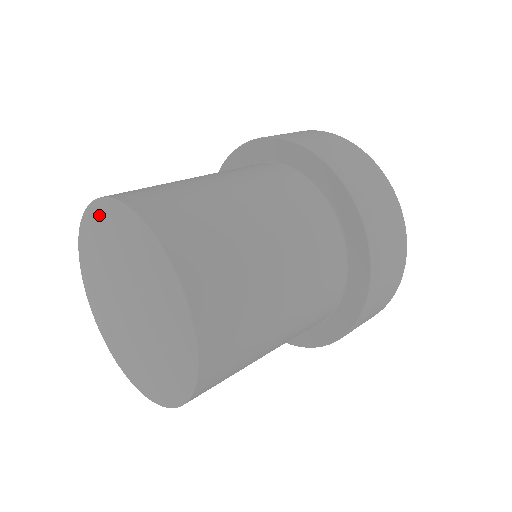
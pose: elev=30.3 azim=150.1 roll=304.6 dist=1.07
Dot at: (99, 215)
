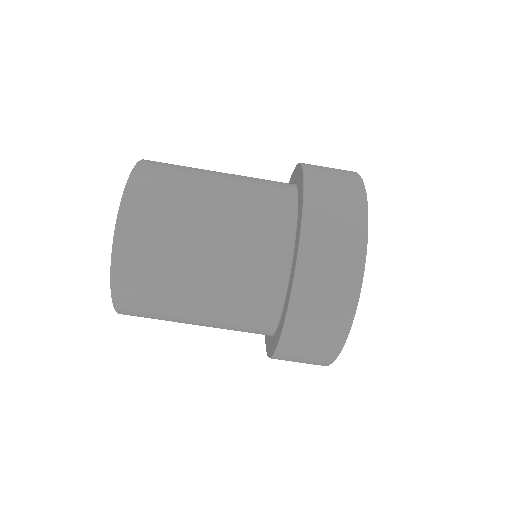
Dot at: occluded
